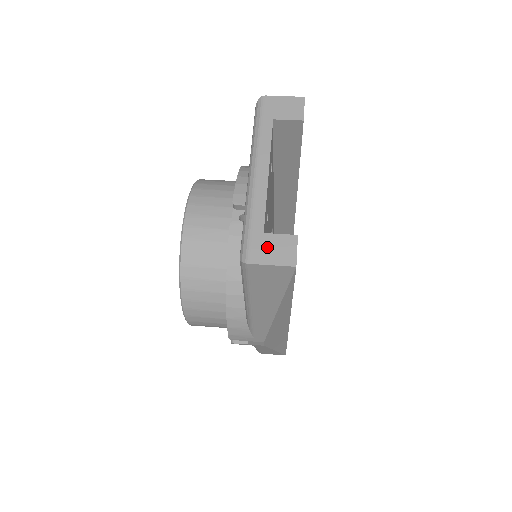
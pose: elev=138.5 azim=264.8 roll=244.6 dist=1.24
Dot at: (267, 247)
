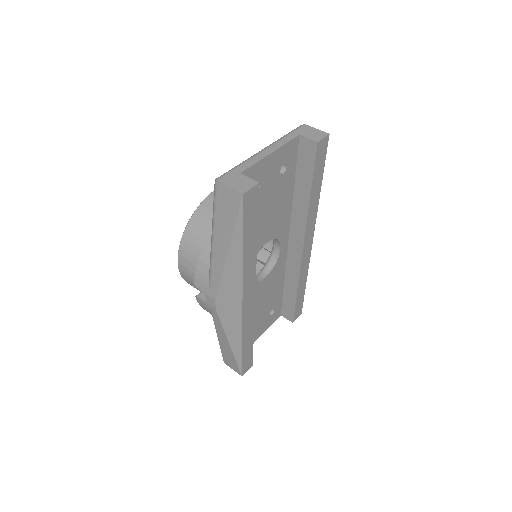
Dot at: (236, 179)
